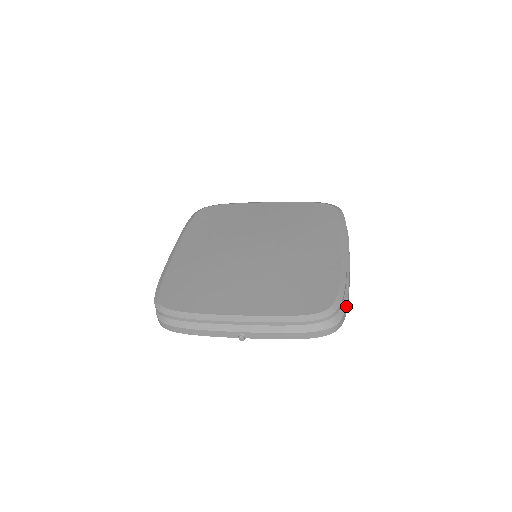
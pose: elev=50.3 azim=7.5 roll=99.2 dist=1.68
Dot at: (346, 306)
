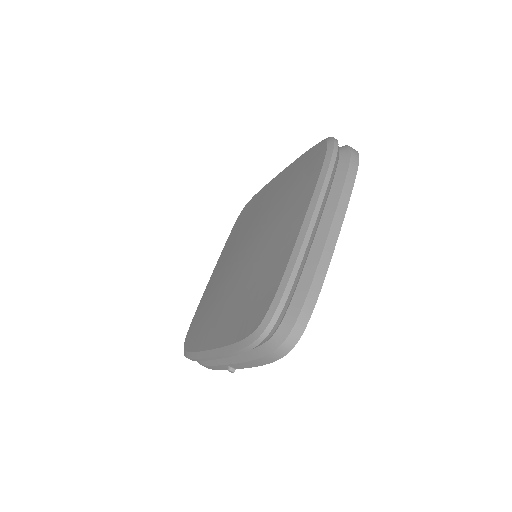
Dot at: (302, 306)
